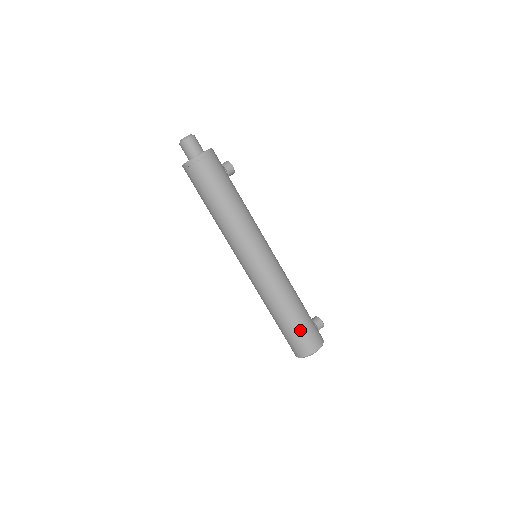
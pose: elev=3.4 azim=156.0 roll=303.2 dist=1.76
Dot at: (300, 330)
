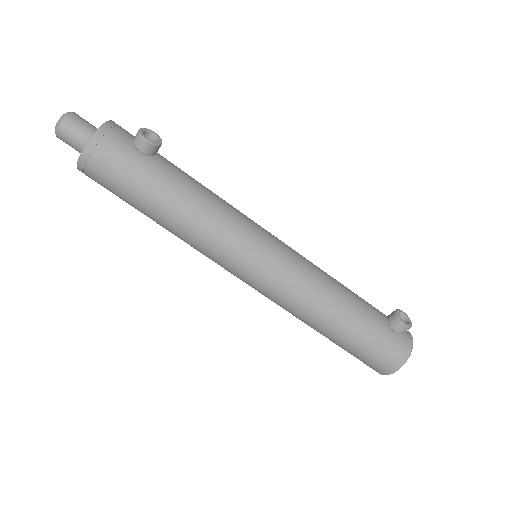
Dot at: (355, 351)
